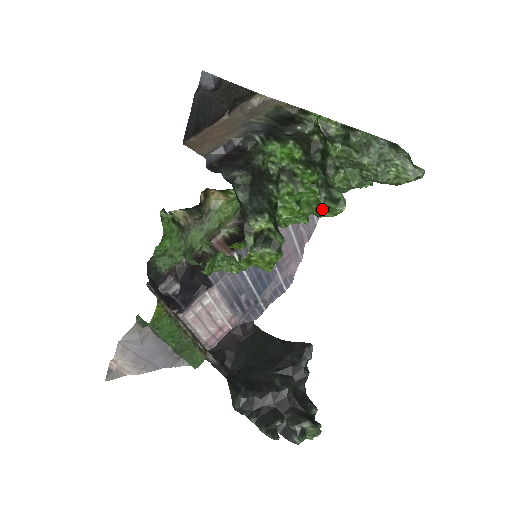
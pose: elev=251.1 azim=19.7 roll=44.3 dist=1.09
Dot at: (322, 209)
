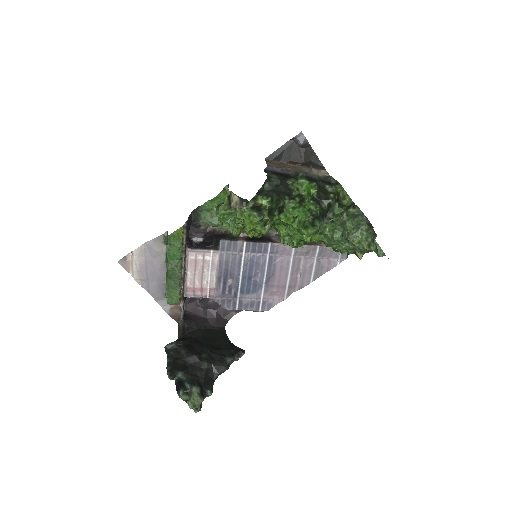
Dot at: (304, 227)
